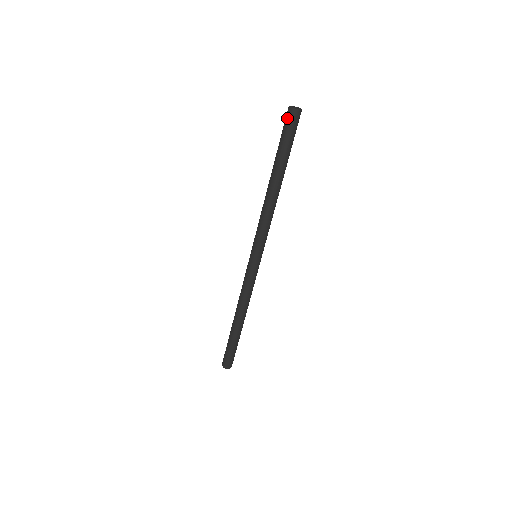
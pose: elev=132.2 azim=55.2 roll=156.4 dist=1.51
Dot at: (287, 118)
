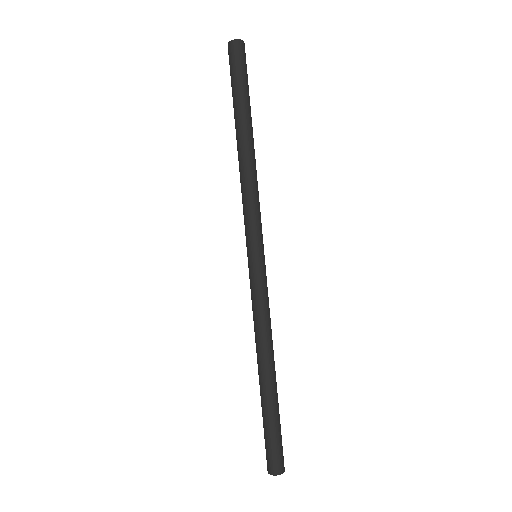
Dot at: (234, 53)
